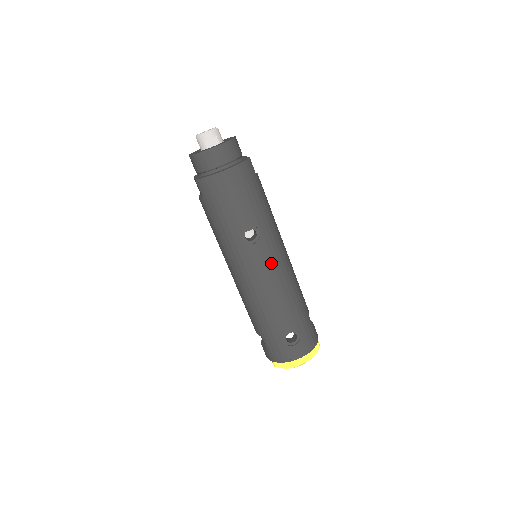
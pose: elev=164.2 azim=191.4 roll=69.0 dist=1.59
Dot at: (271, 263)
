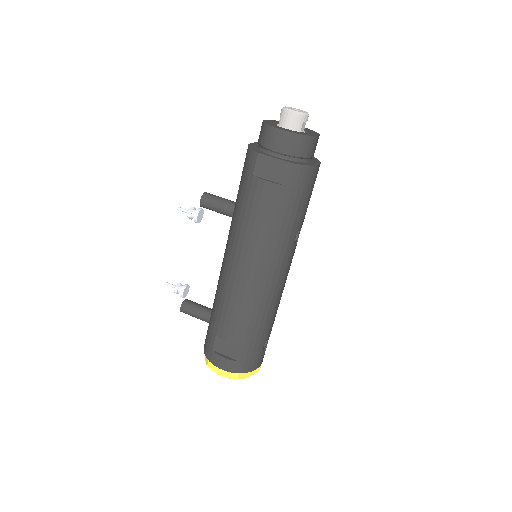
Dot at: occluded
